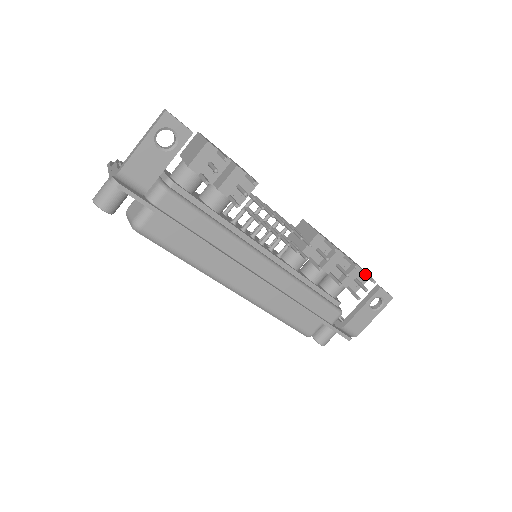
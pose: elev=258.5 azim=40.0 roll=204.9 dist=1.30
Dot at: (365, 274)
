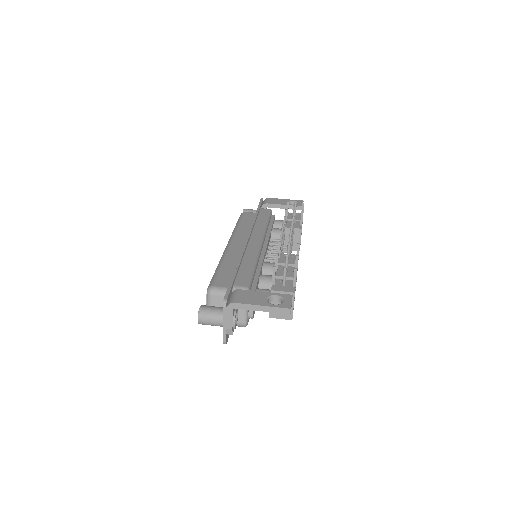
Dot at: (295, 280)
